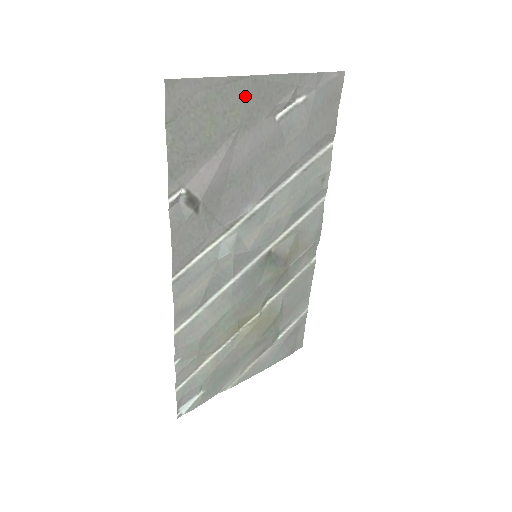
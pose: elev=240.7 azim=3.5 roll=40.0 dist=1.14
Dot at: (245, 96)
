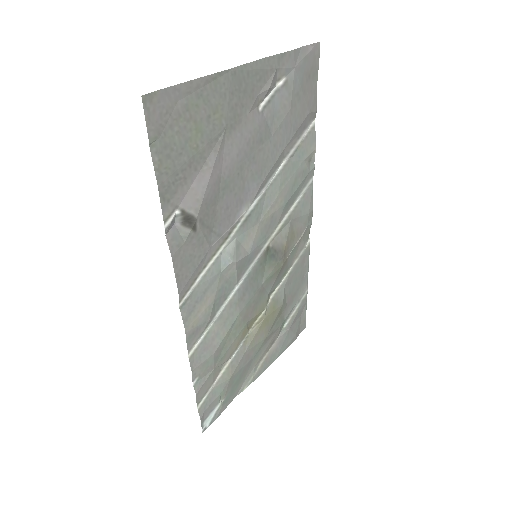
Dot at: (227, 93)
